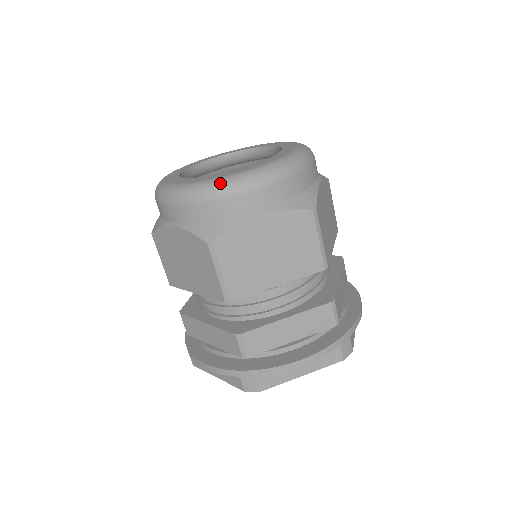
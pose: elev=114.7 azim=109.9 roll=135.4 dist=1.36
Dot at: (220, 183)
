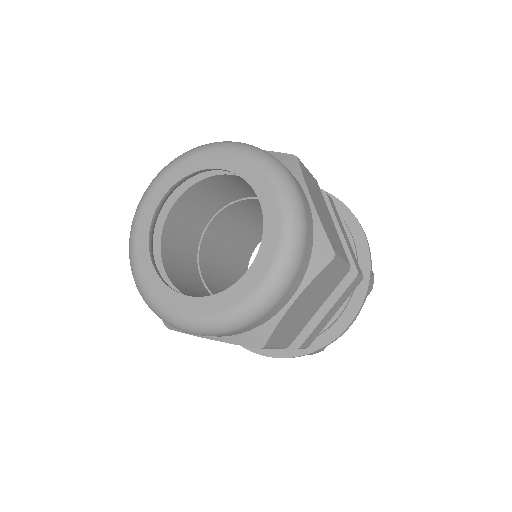
Dot at: (247, 313)
